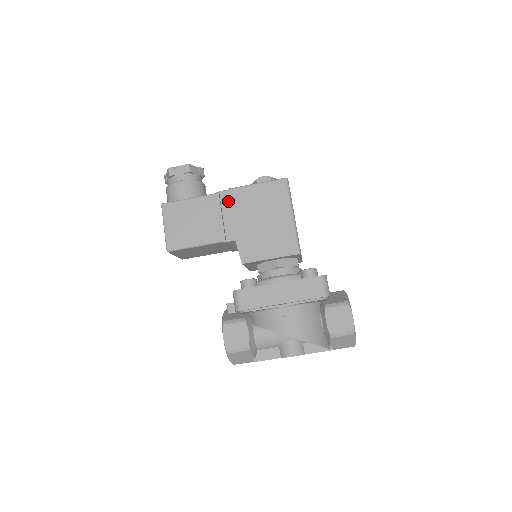
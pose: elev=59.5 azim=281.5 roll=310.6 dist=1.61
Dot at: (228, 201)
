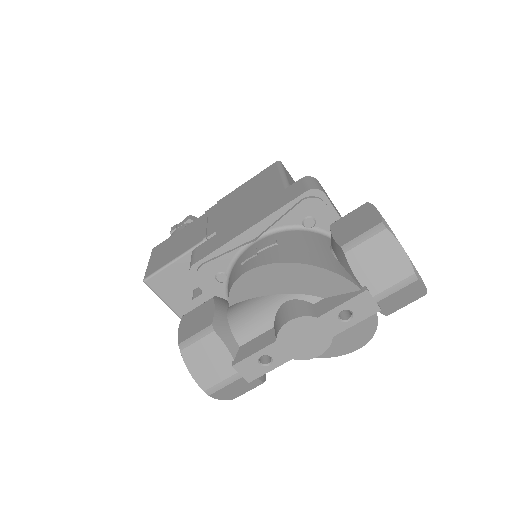
Dot at: (216, 209)
